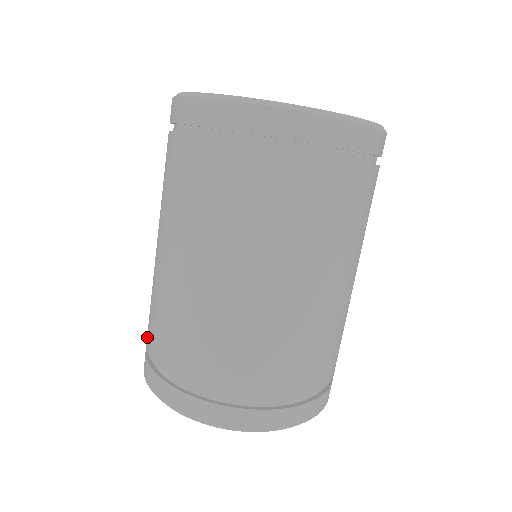
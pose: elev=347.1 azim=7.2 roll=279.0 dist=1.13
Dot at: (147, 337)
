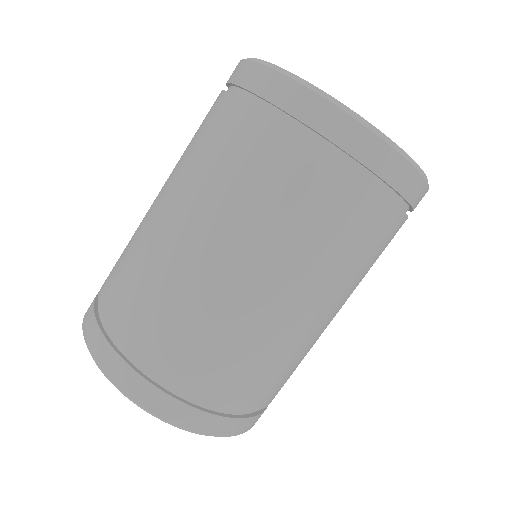
Dot at: (140, 347)
